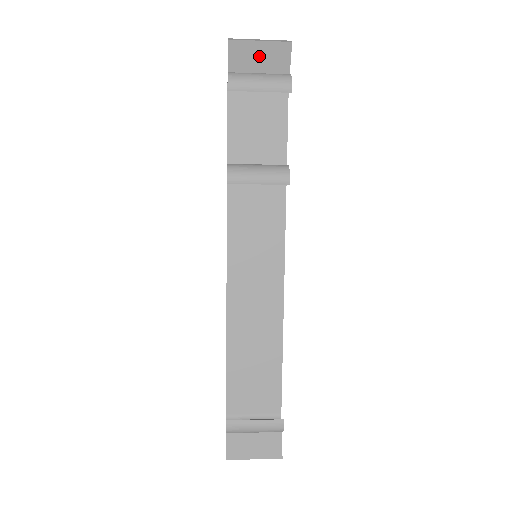
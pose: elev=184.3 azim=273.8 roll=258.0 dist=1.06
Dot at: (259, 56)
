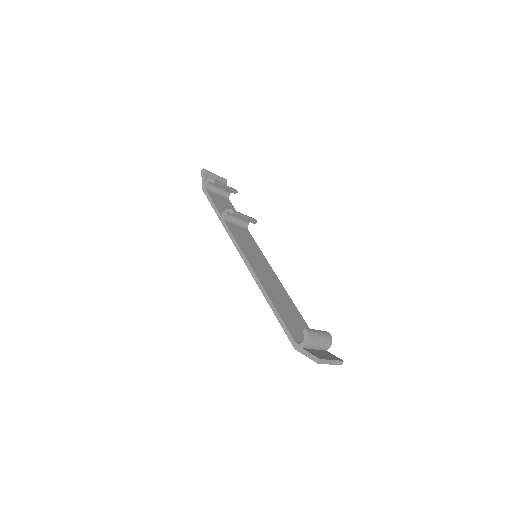
Dot at: occluded
